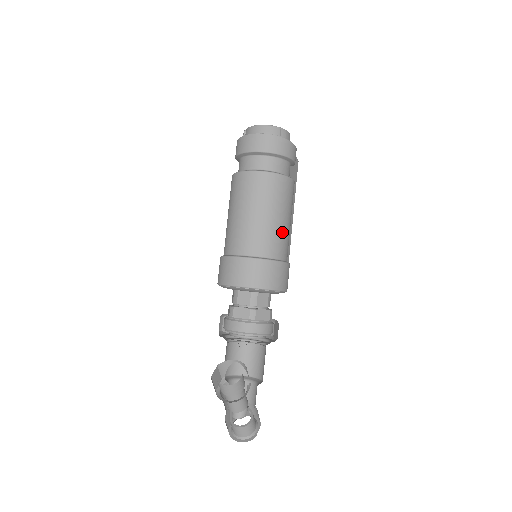
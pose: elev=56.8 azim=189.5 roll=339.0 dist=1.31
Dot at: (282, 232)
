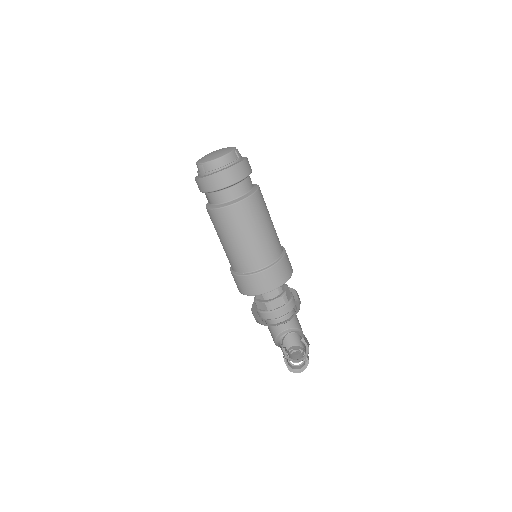
Dot at: (275, 231)
